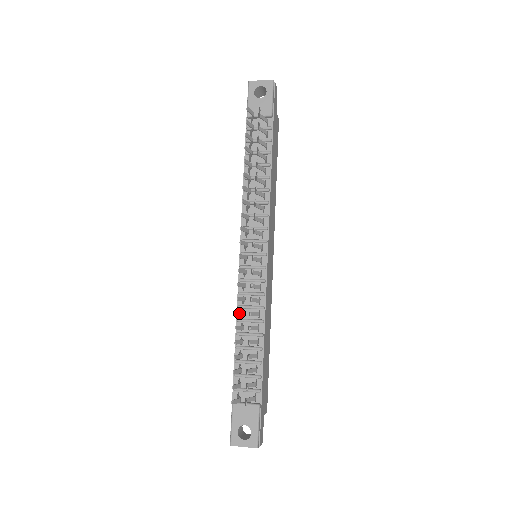
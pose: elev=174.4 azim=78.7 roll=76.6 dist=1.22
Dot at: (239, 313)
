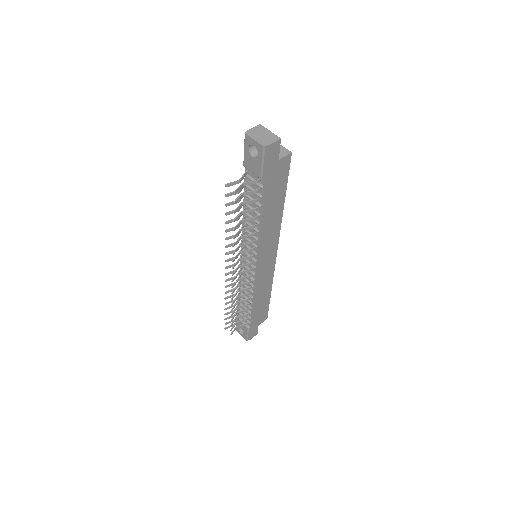
Dot at: occluded
